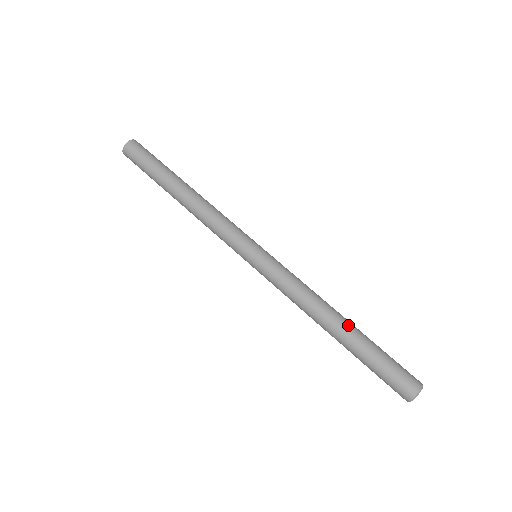
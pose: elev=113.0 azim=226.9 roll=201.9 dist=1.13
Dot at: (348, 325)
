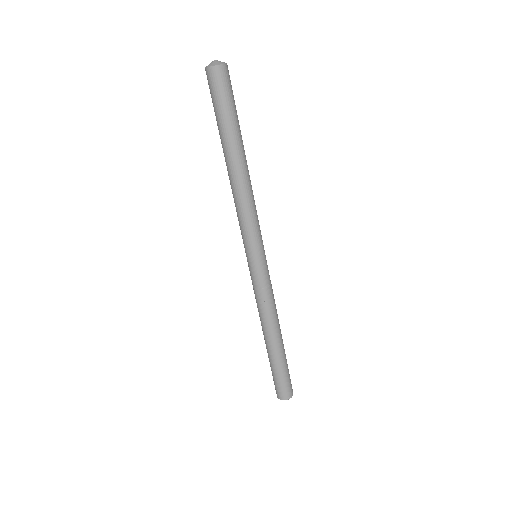
Dot at: (276, 346)
